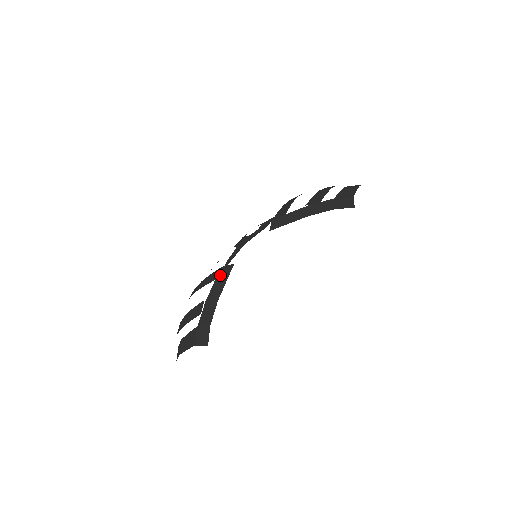
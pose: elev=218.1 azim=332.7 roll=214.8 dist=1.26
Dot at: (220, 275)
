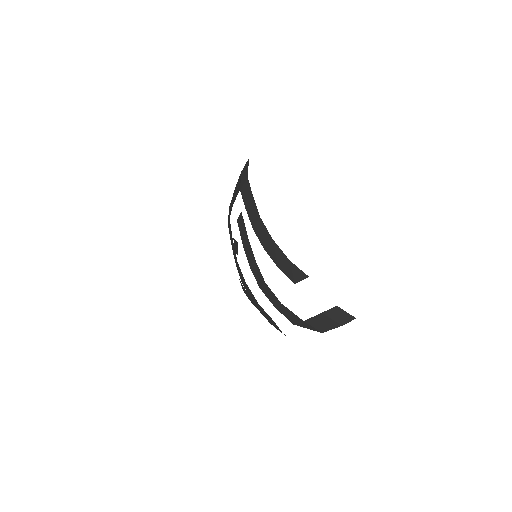
Dot at: (229, 215)
